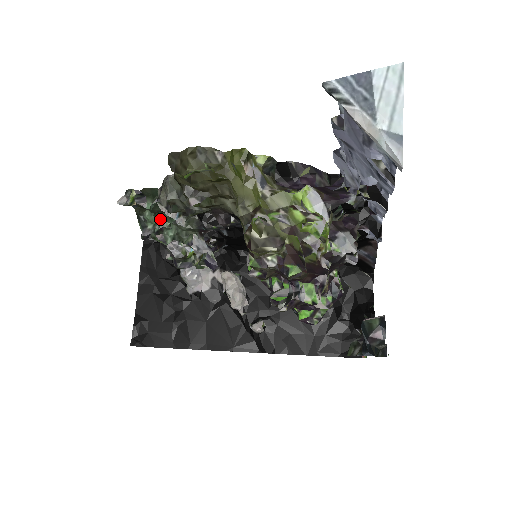
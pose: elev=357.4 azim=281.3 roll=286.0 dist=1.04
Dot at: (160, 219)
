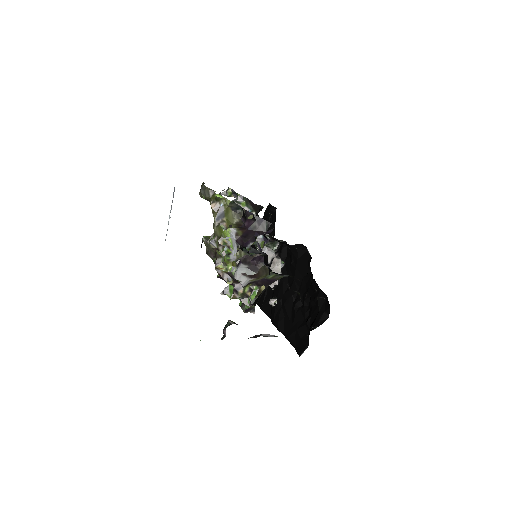
Dot at: occluded
